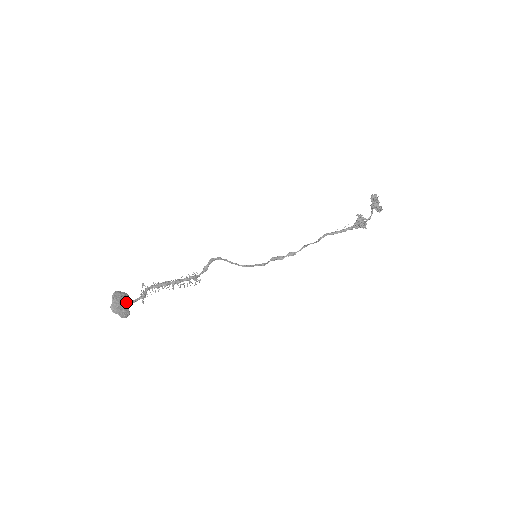
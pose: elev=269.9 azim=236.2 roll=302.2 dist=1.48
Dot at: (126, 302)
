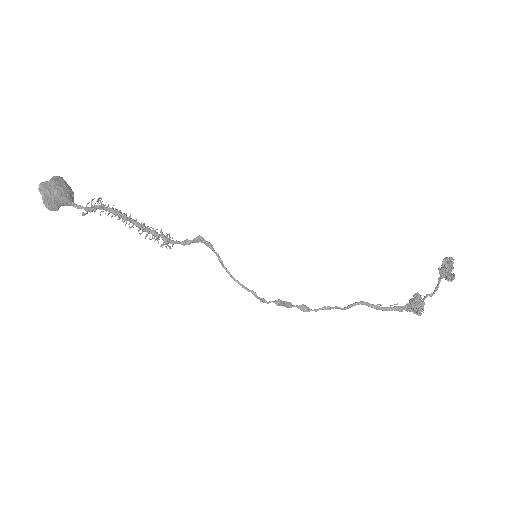
Dot at: (64, 195)
